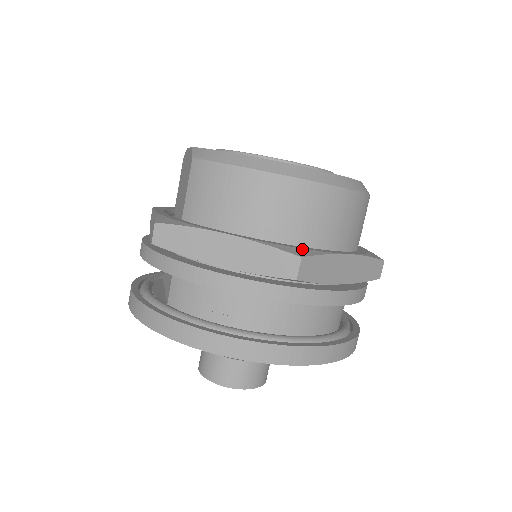
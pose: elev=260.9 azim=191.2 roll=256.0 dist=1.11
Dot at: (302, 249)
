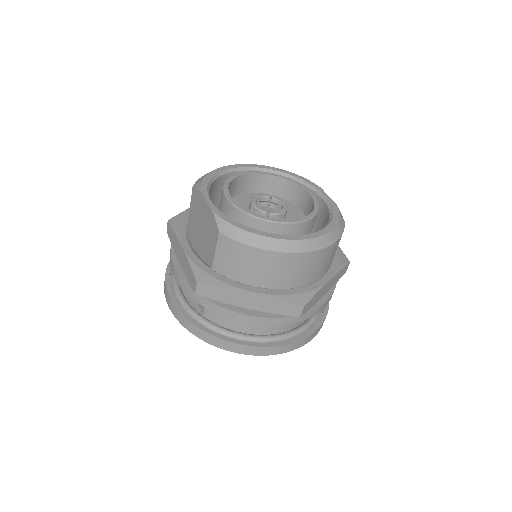
Dot at: (302, 294)
